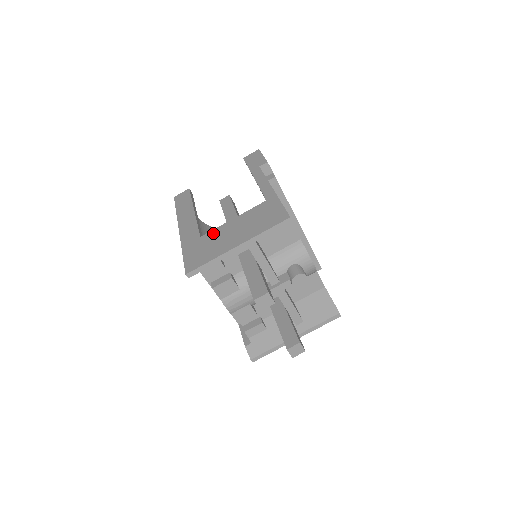
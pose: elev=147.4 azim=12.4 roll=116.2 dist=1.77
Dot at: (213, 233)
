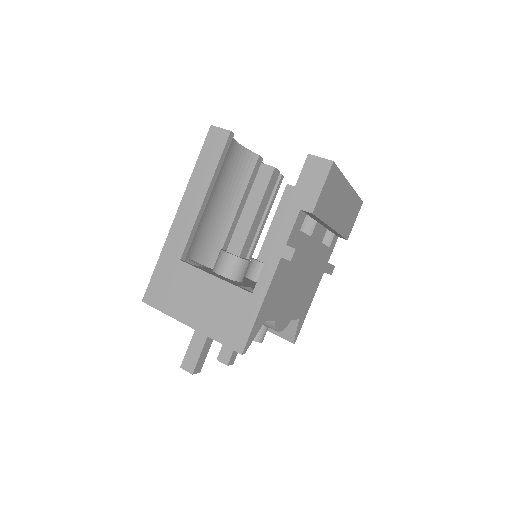
Dot at: (190, 273)
